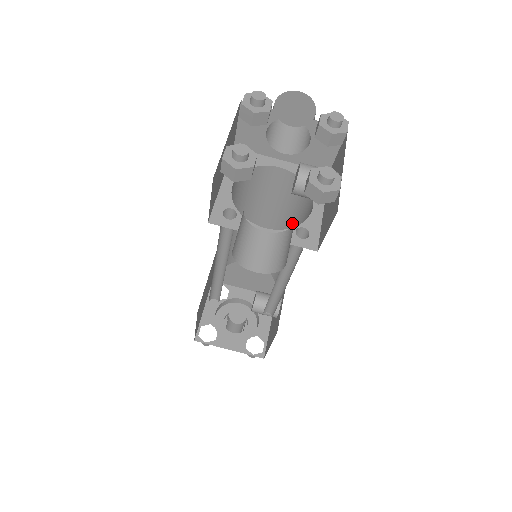
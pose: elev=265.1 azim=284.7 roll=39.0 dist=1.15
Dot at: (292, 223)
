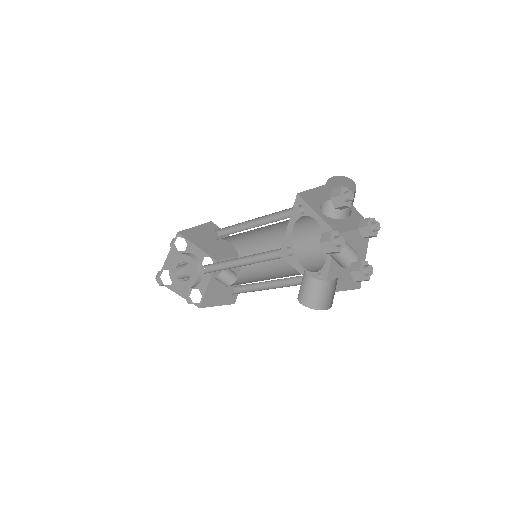
Dot at: occluded
